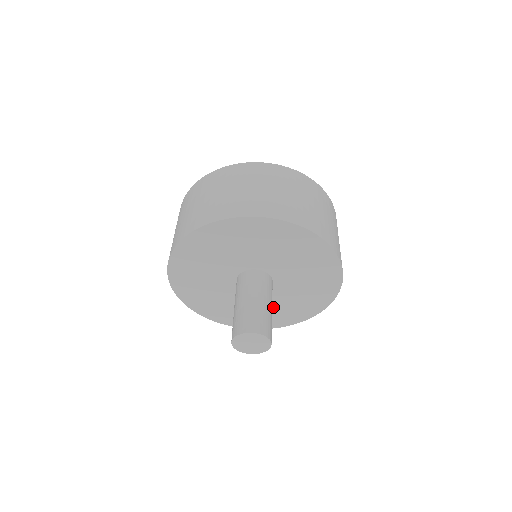
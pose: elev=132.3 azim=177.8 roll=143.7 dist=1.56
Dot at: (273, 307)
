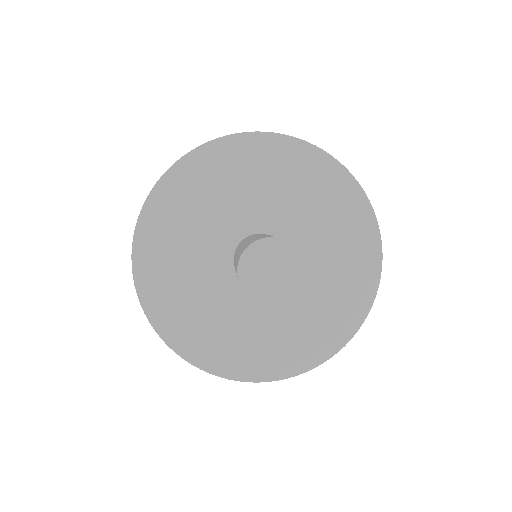
Dot at: (224, 318)
